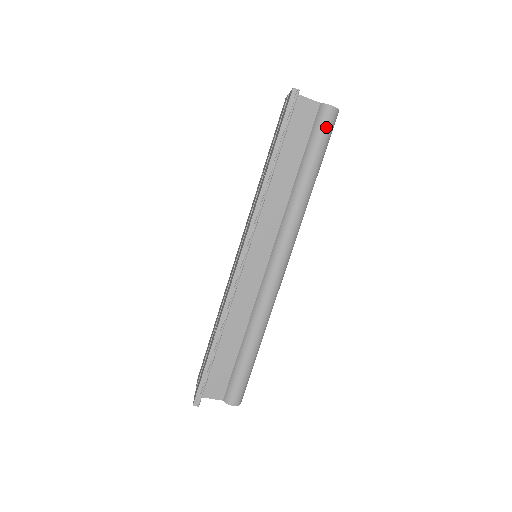
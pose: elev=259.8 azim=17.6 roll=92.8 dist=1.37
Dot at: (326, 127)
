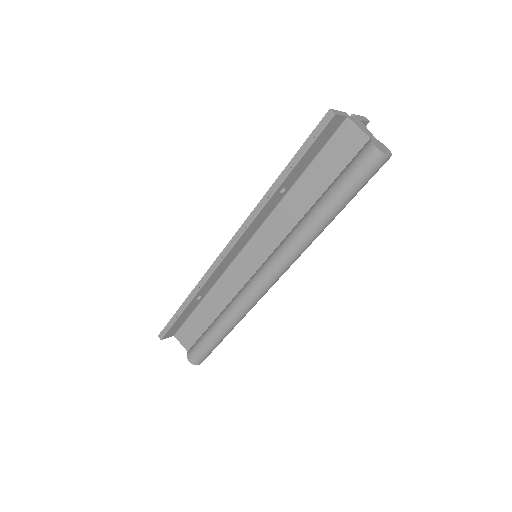
Dot at: (360, 168)
